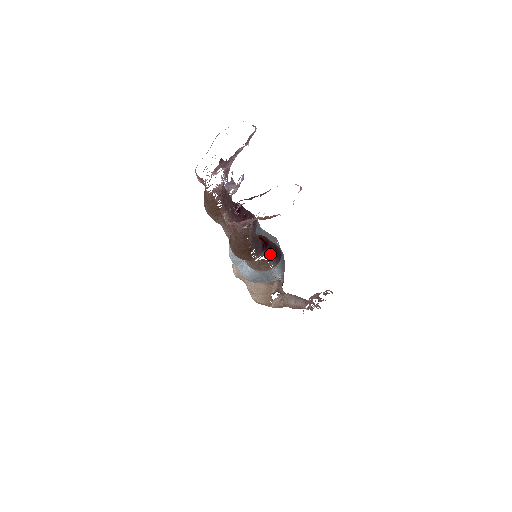
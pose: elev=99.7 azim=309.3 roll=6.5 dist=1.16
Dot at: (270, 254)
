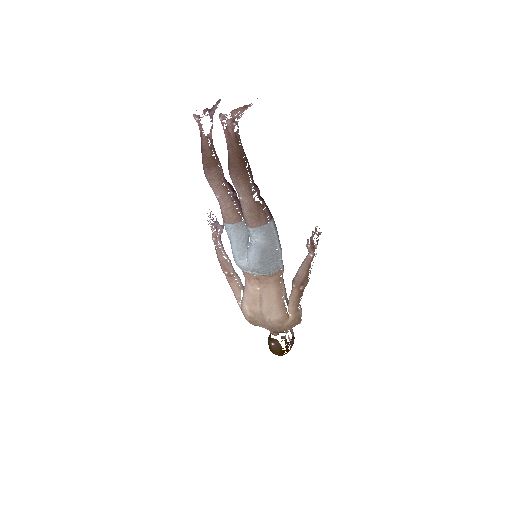
Dot at: (262, 199)
